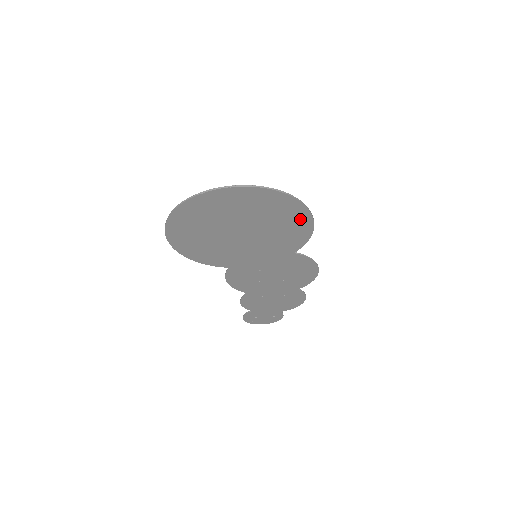
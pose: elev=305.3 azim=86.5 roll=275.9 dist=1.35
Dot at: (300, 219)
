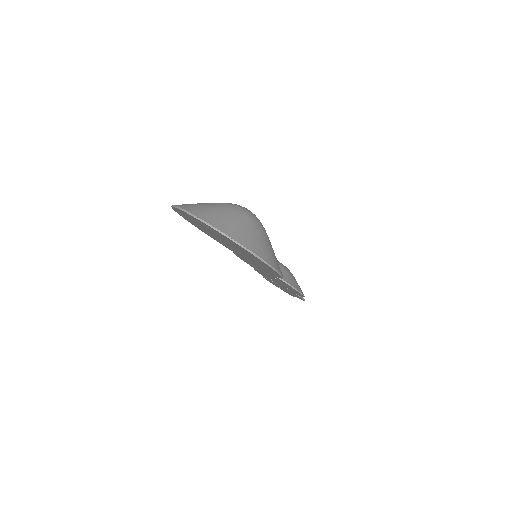
Dot at: (266, 266)
